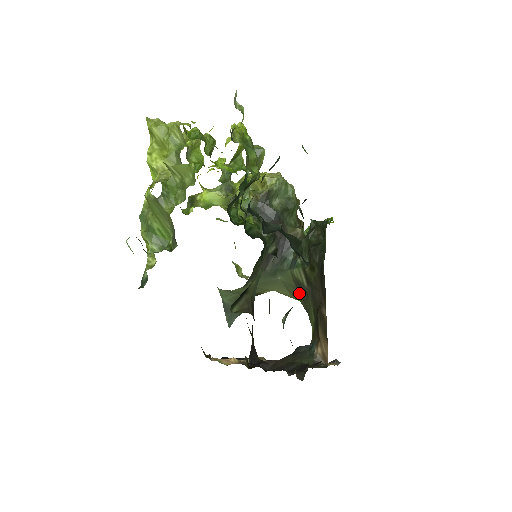
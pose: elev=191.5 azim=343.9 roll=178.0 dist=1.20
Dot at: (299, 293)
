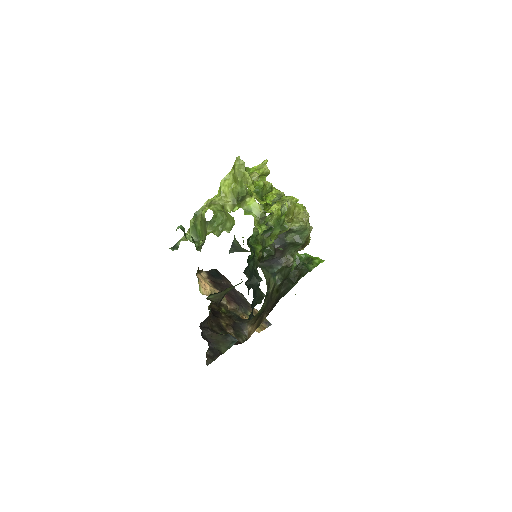
Dot at: (267, 288)
